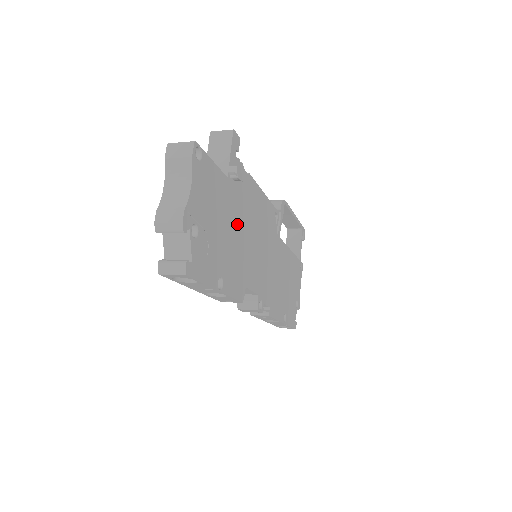
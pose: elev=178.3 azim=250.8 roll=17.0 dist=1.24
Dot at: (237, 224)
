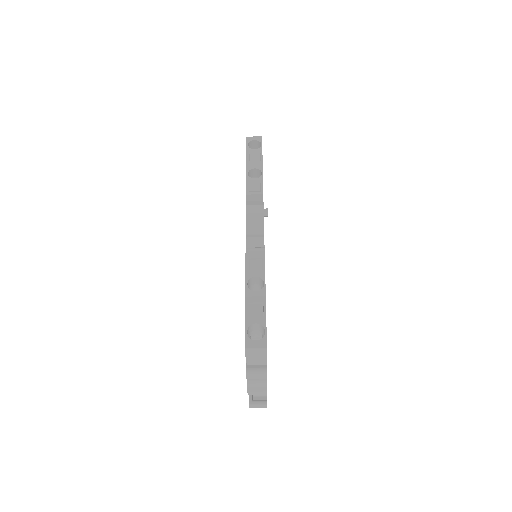
Dot at: occluded
